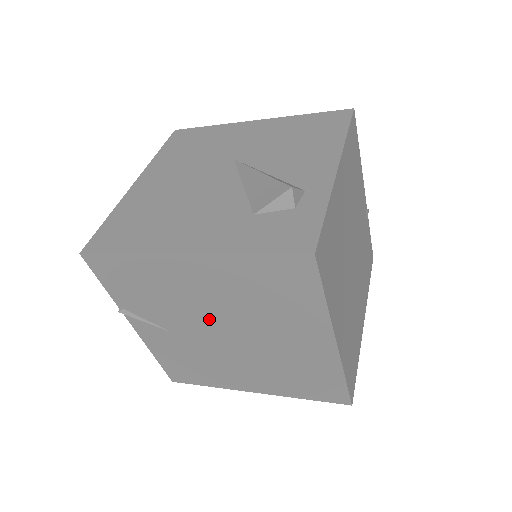
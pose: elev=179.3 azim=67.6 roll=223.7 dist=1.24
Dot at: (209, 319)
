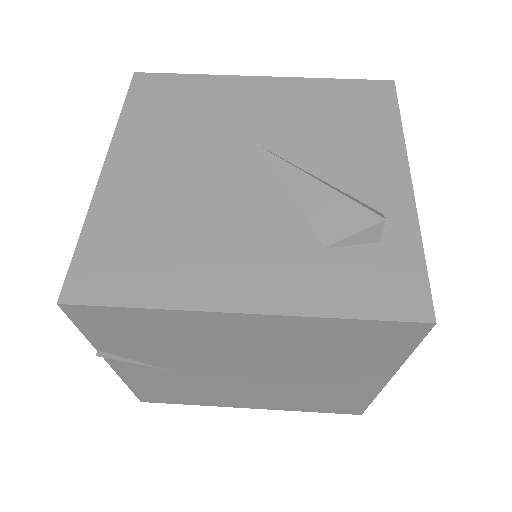
Dot at: (235, 363)
